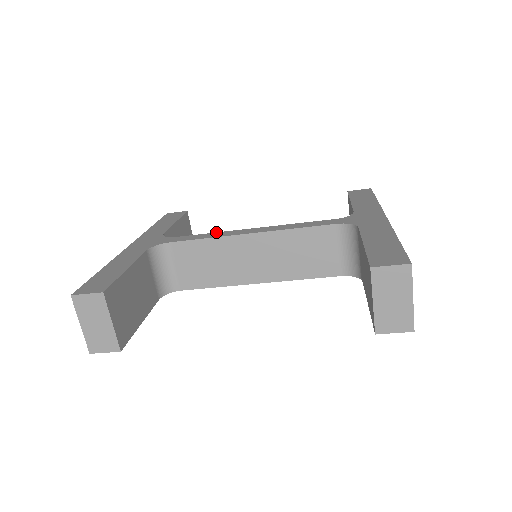
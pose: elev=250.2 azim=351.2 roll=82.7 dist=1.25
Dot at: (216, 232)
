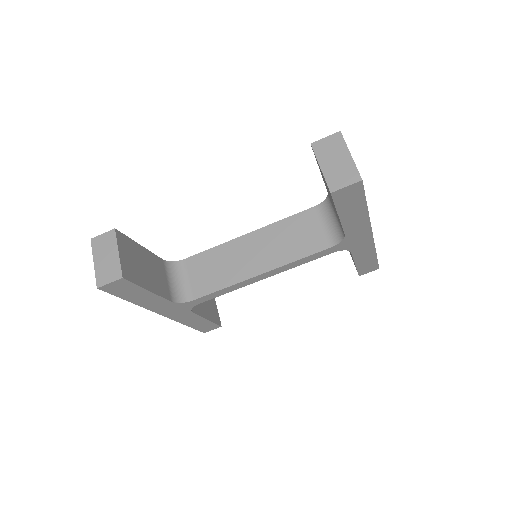
Dot at: occluded
